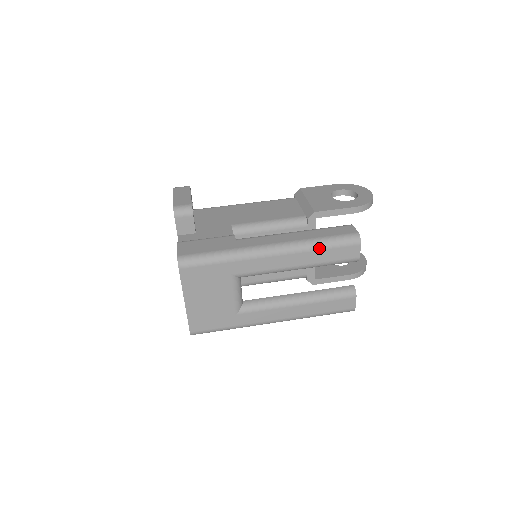
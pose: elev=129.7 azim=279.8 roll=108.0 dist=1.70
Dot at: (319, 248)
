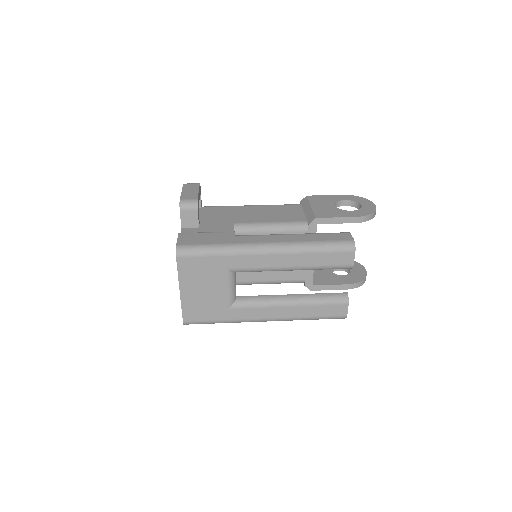
Dot at: (313, 251)
